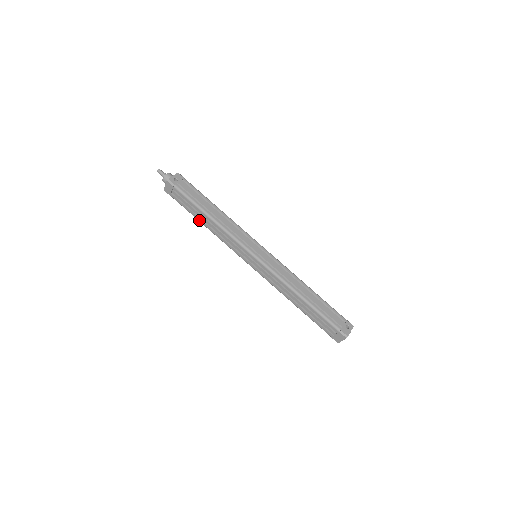
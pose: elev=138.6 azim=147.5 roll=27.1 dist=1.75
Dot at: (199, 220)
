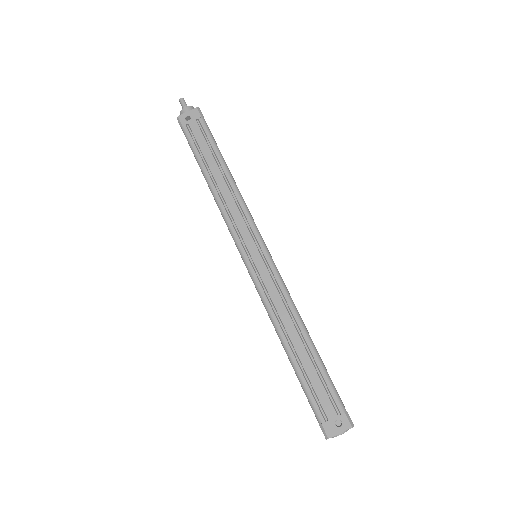
Dot at: occluded
